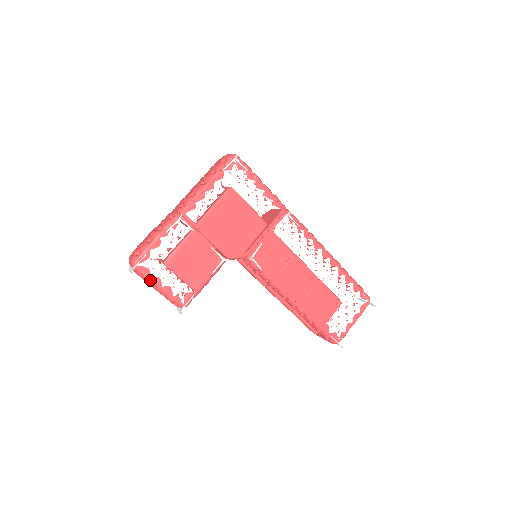
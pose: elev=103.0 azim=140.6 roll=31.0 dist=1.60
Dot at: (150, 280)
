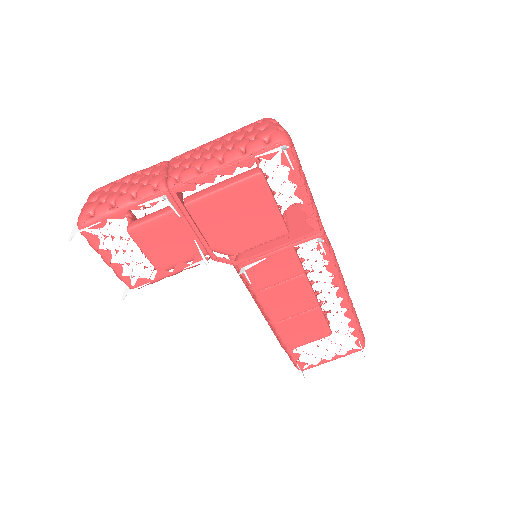
Dot at: (97, 250)
